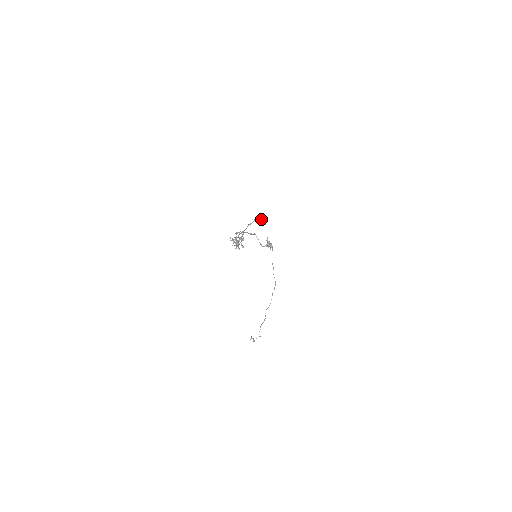
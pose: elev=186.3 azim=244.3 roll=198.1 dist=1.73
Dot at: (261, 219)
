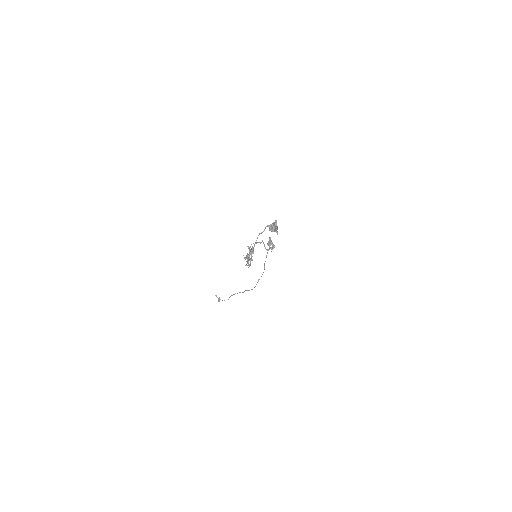
Dot at: (273, 227)
